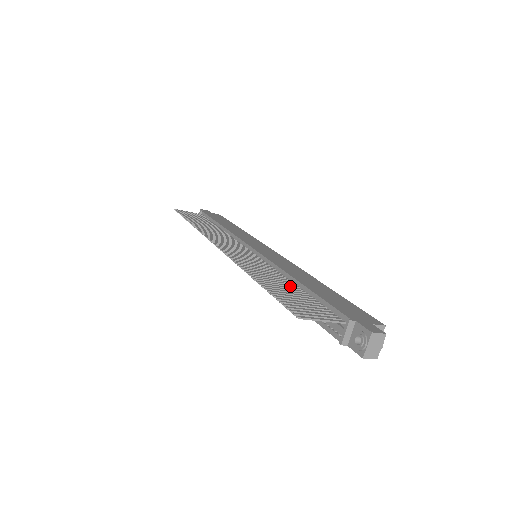
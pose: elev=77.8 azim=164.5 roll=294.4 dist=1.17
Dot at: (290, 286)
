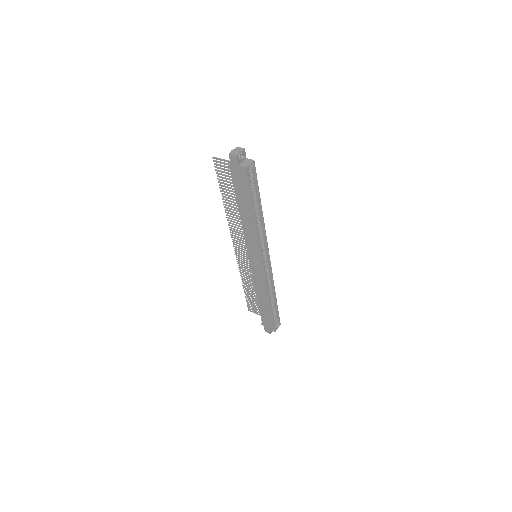
Dot at: occluded
